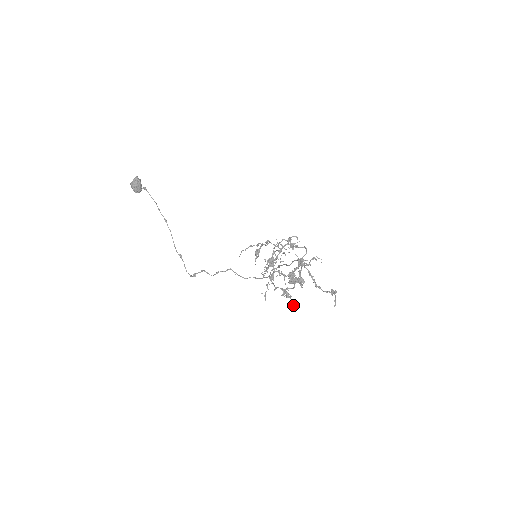
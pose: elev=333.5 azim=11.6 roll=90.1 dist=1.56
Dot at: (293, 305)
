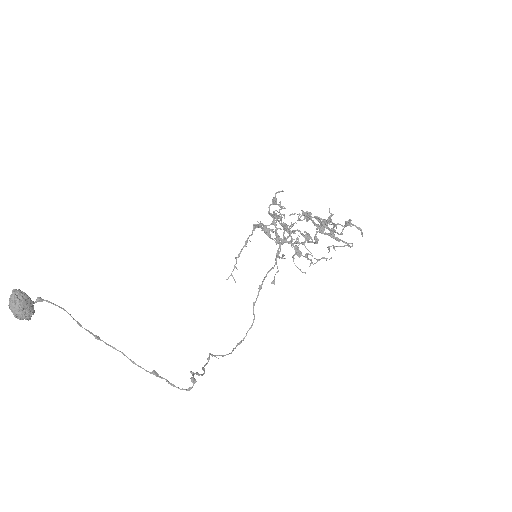
Dot at: (351, 243)
